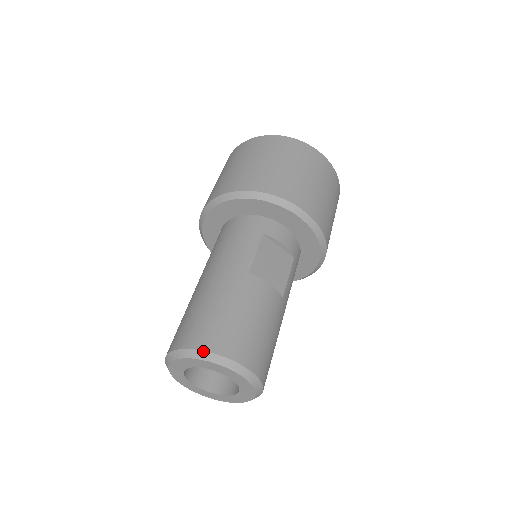
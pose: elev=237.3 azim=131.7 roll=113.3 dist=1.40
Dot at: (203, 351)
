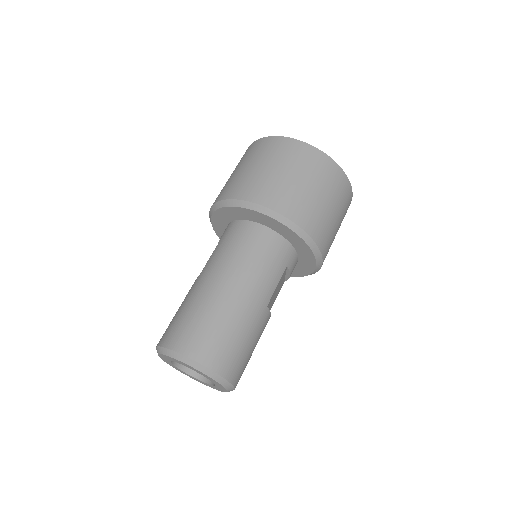
Dot at: (221, 376)
